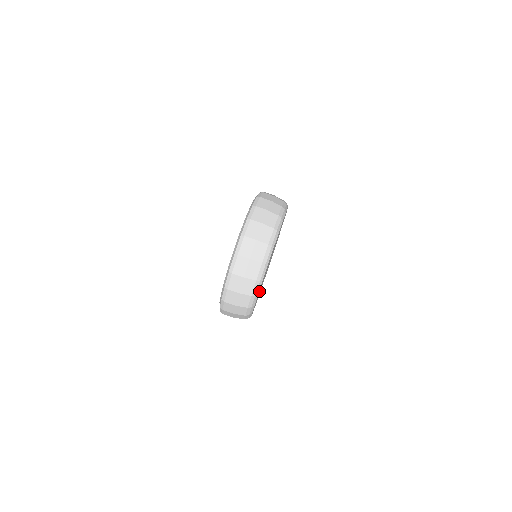
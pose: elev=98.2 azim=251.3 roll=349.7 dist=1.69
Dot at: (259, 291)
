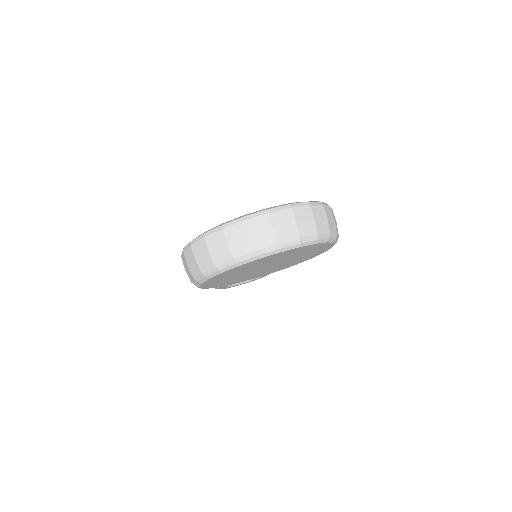
Dot at: (237, 270)
